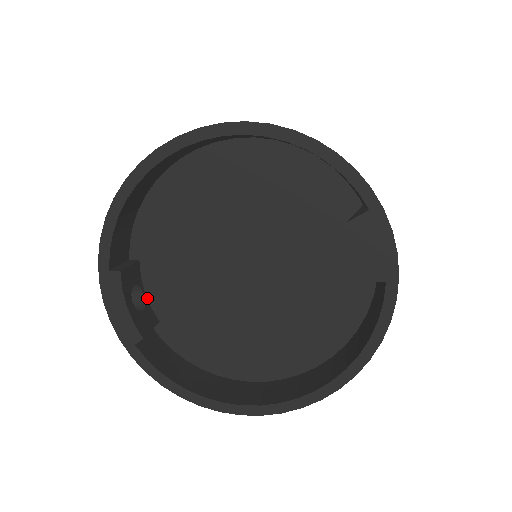
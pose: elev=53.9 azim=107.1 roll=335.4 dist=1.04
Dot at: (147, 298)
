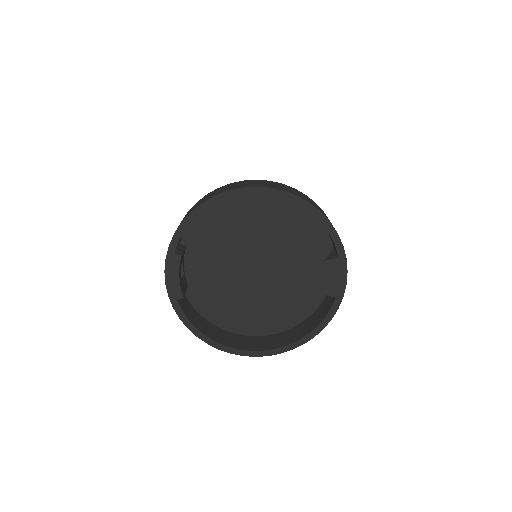
Dot at: (184, 270)
